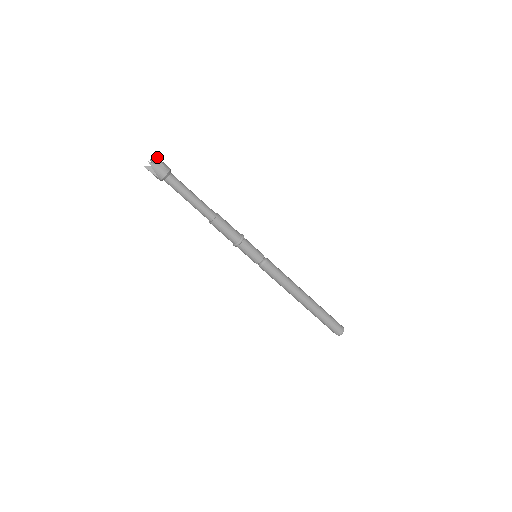
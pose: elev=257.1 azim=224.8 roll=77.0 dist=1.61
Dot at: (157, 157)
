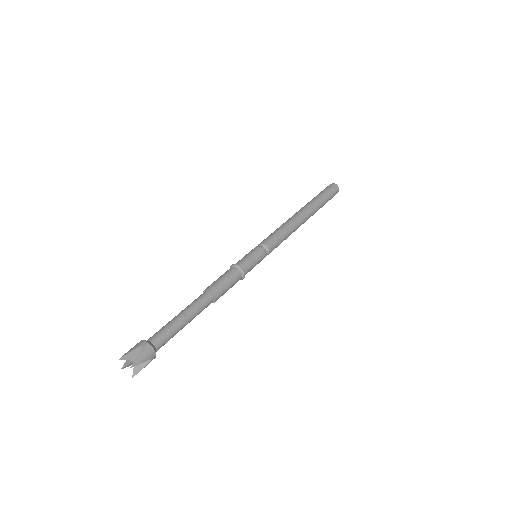
Dot at: (135, 365)
